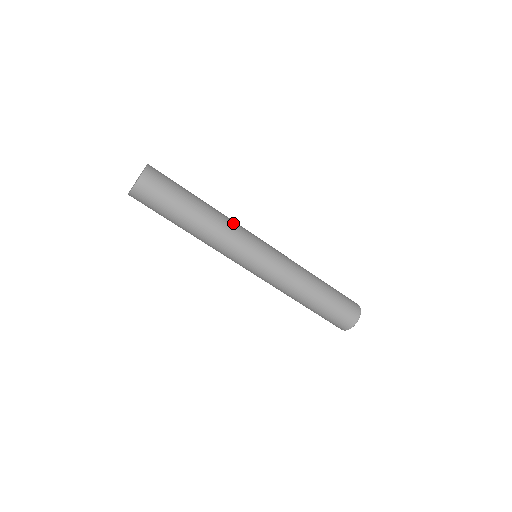
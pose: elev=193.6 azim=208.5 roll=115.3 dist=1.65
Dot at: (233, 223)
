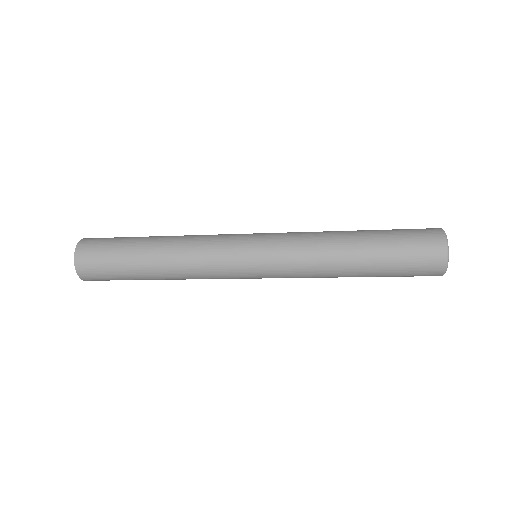
Dot at: (197, 247)
